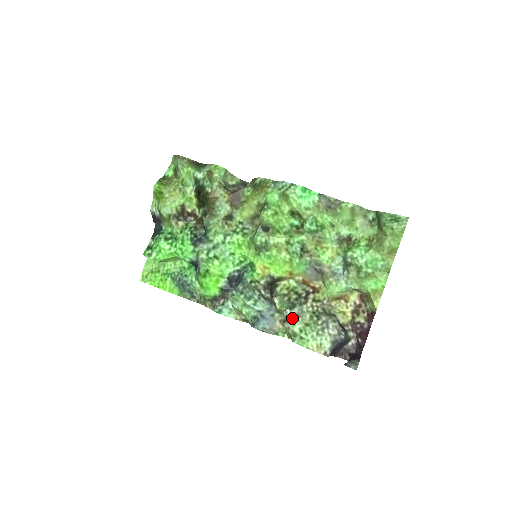
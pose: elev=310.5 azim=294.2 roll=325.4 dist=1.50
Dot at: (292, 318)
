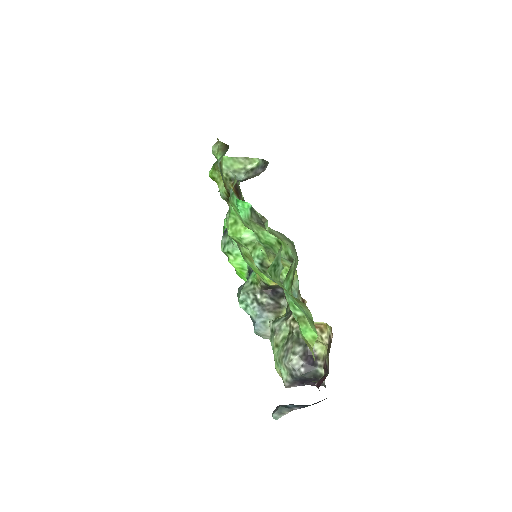
Dot at: (272, 332)
